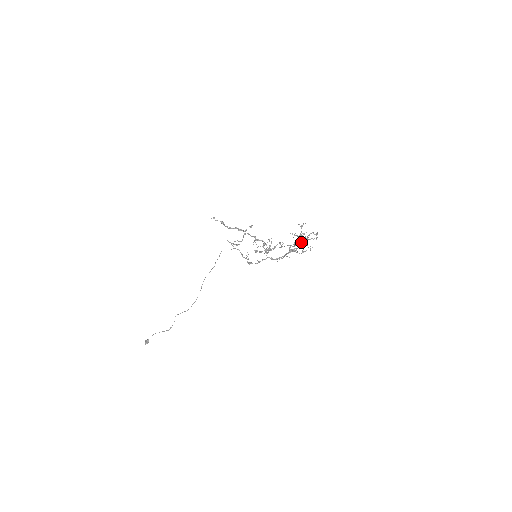
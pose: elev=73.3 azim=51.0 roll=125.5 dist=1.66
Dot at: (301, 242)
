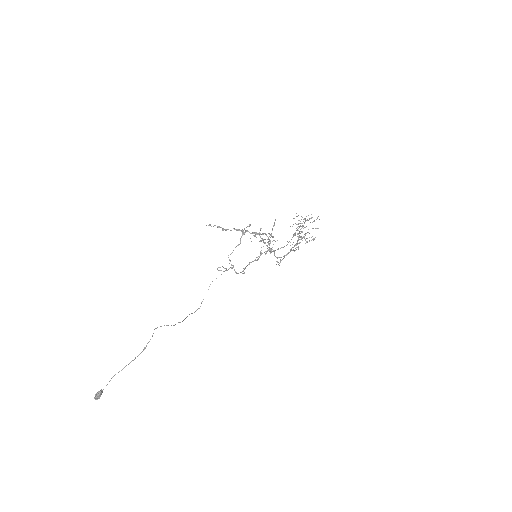
Dot at: occluded
